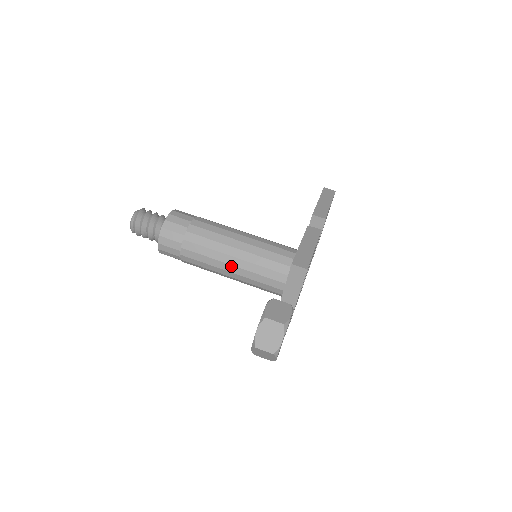
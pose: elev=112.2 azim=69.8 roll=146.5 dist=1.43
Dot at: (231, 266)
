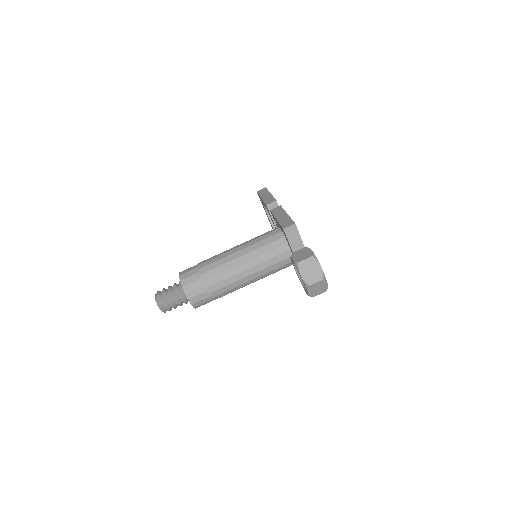
Dot at: (247, 270)
